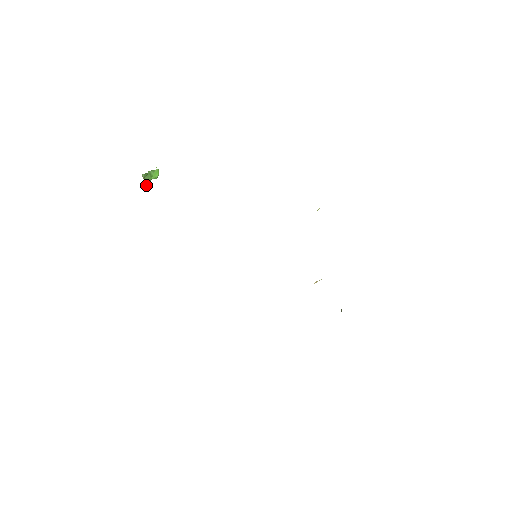
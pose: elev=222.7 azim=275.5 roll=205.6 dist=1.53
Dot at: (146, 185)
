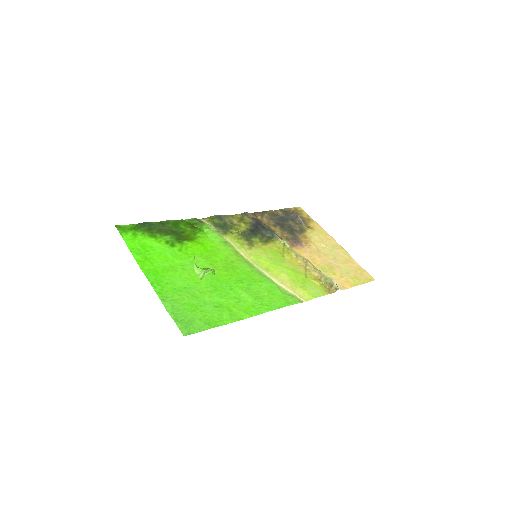
Dot at: occluded
